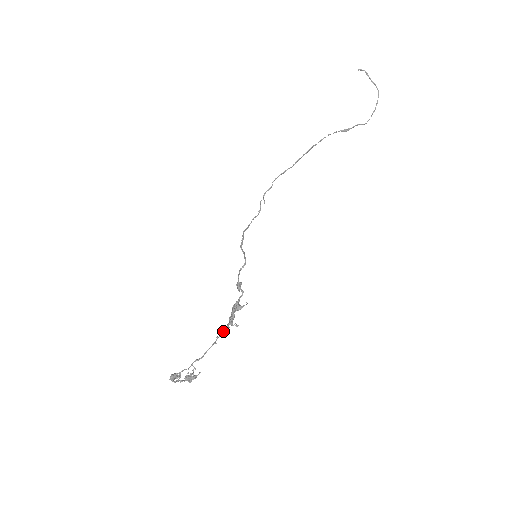
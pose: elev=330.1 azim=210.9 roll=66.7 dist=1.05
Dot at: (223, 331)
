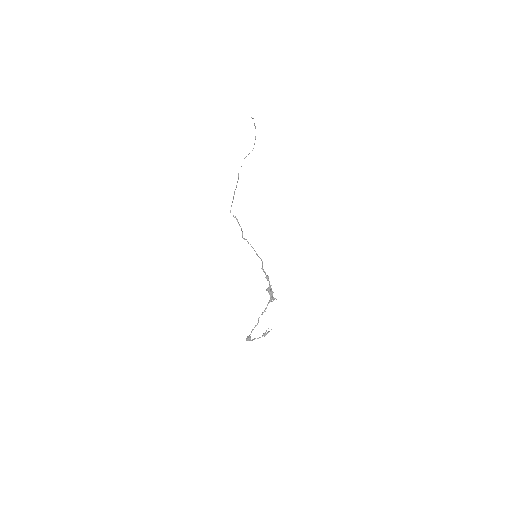
Dot at: occluded
